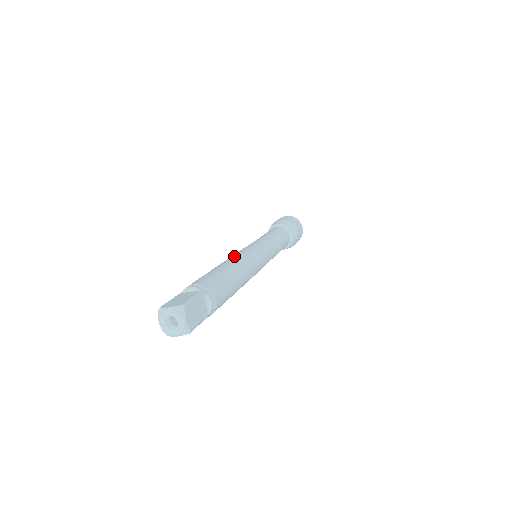
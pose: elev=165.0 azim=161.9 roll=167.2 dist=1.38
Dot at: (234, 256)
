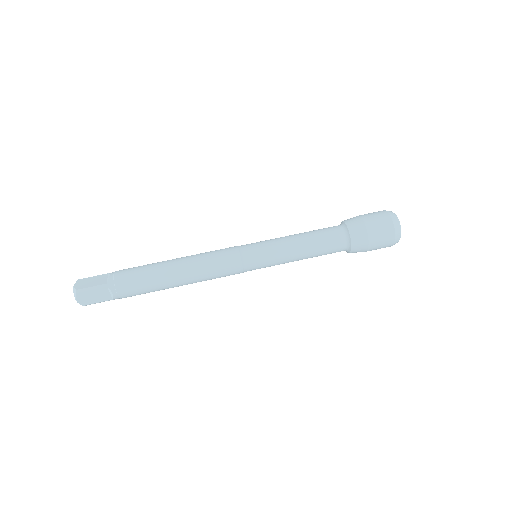
Dot at: (198, 256)
